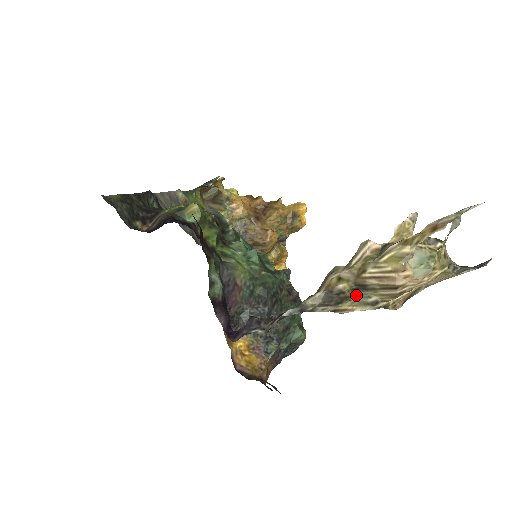
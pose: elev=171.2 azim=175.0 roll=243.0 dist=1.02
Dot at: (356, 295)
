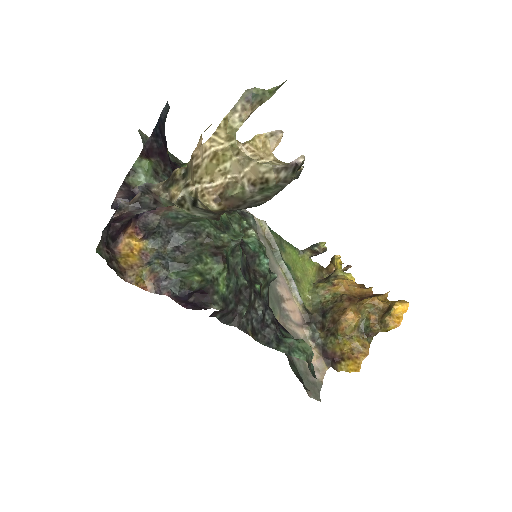
Dot at: (184, 180)
